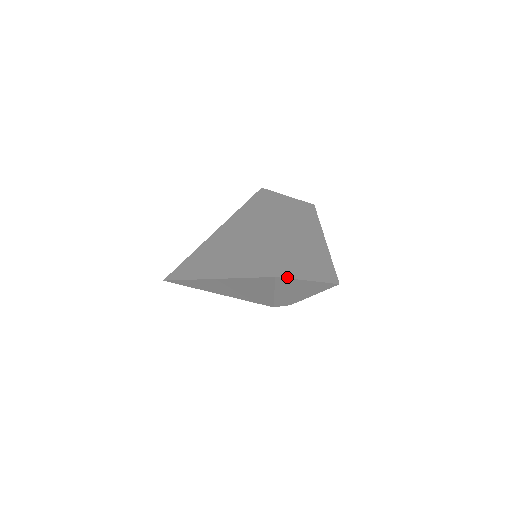
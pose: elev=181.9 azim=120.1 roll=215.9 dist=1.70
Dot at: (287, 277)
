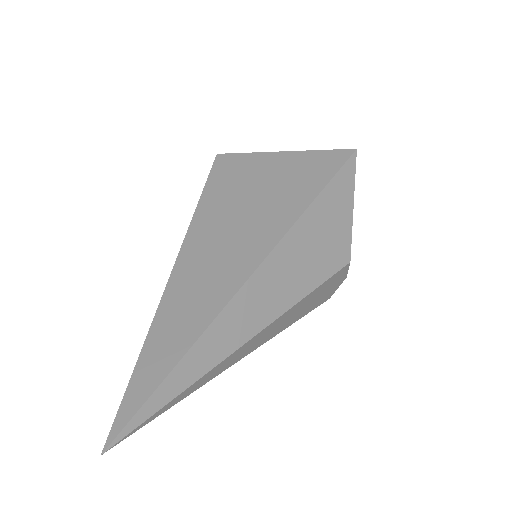
Dot at: occluded
